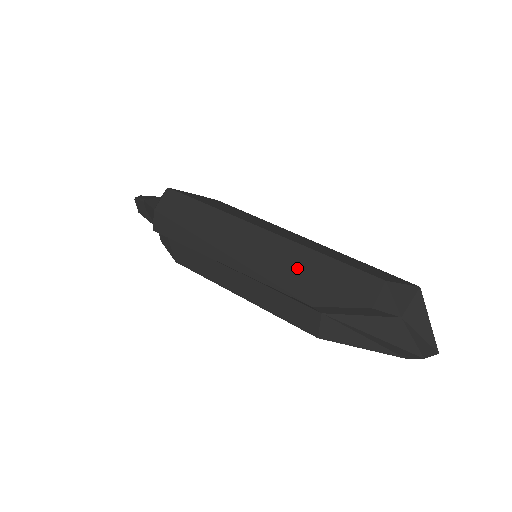
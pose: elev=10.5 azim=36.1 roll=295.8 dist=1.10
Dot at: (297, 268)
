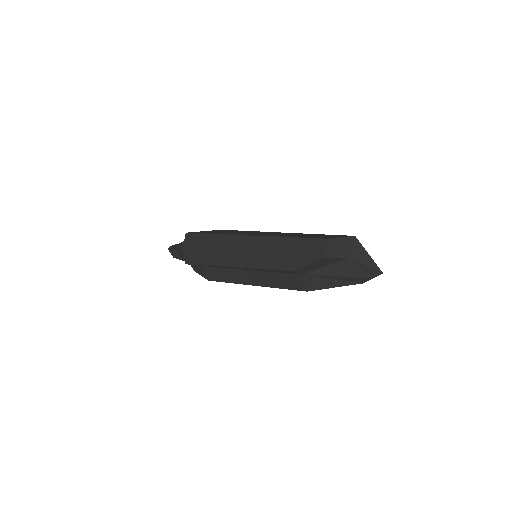
Dot at: (277, 252)
